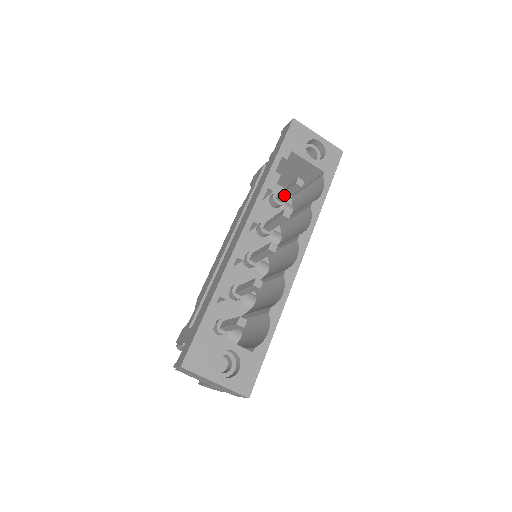
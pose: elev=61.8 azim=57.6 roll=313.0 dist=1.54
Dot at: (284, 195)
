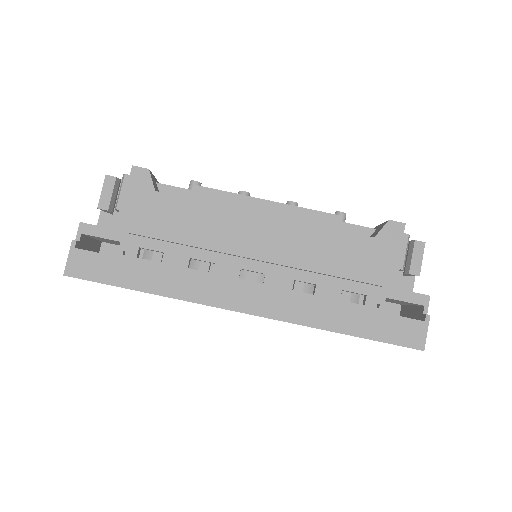
Dot at: occluded
